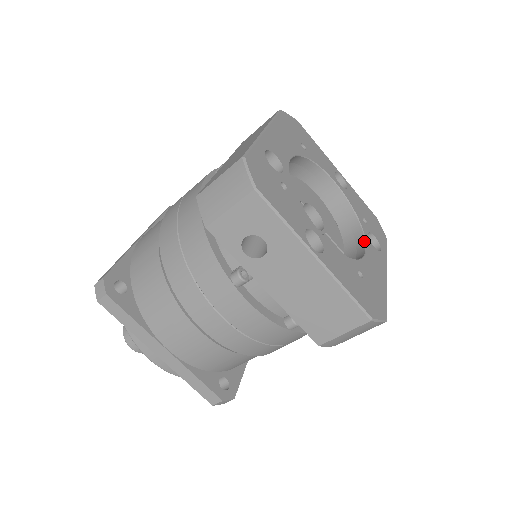
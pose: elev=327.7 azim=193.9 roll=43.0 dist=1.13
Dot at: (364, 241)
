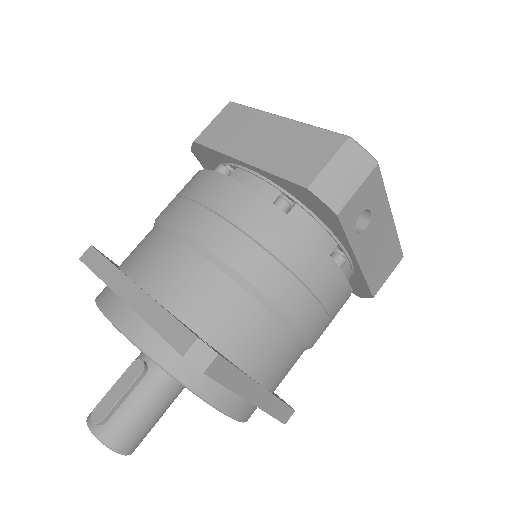
Dot at: occluded
